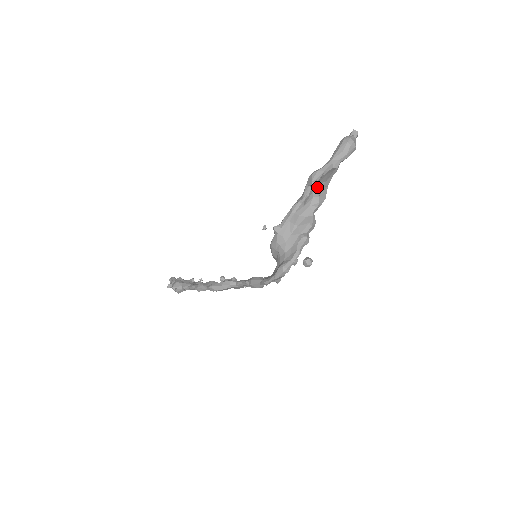
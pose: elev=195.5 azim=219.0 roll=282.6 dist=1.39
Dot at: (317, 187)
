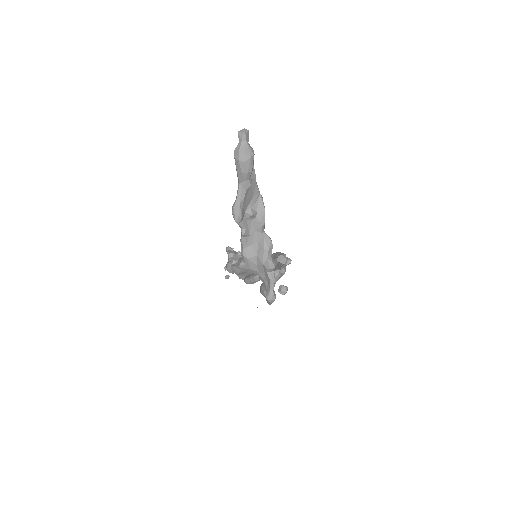
Dot at: (247, 214)
